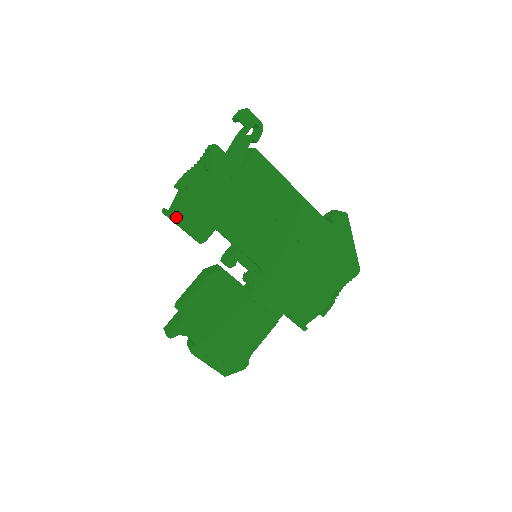
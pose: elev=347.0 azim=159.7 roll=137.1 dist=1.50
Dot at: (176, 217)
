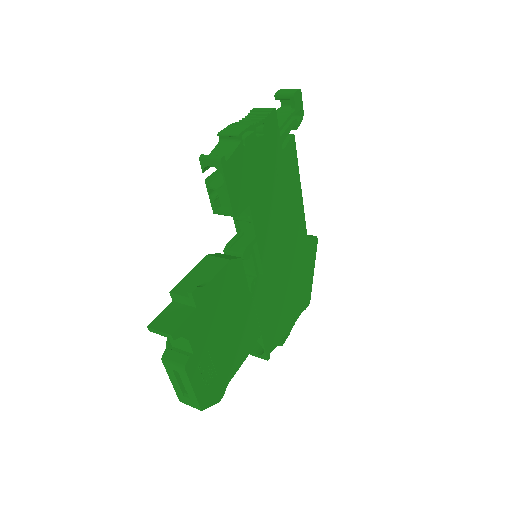
Dot at: (227, 170)
